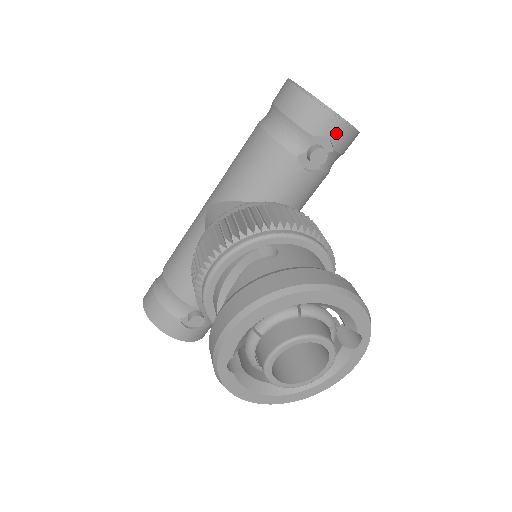
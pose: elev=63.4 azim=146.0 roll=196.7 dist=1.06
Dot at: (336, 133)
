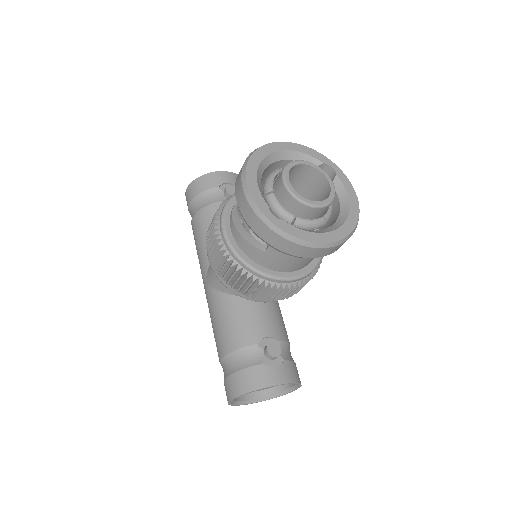
Dot at: (229, 178)
